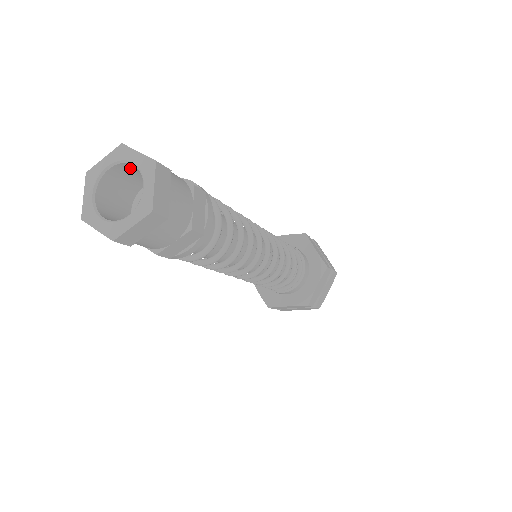
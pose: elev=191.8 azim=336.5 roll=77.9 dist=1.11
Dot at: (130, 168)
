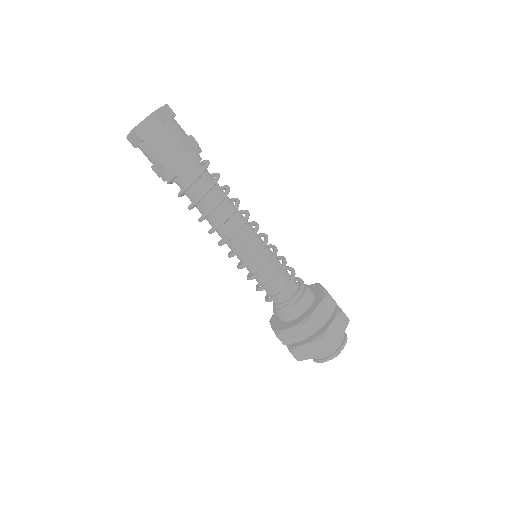
Dot at: occluded
